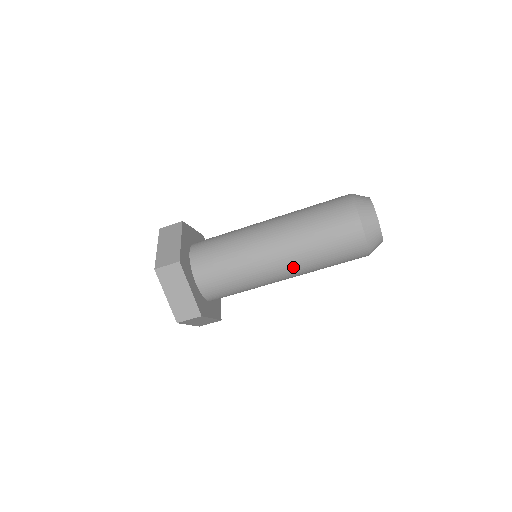
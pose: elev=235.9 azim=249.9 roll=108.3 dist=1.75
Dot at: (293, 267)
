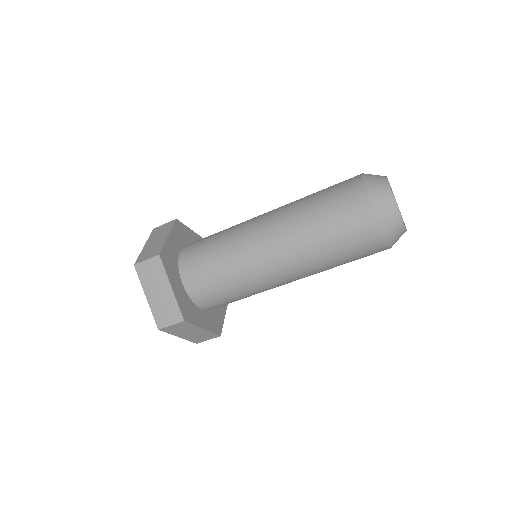
Dot at: (292, 262)
